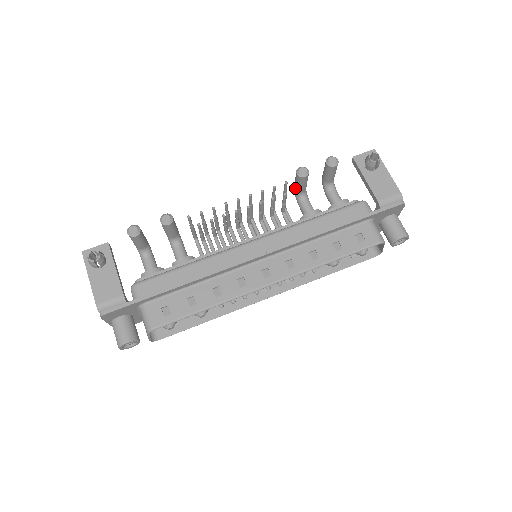
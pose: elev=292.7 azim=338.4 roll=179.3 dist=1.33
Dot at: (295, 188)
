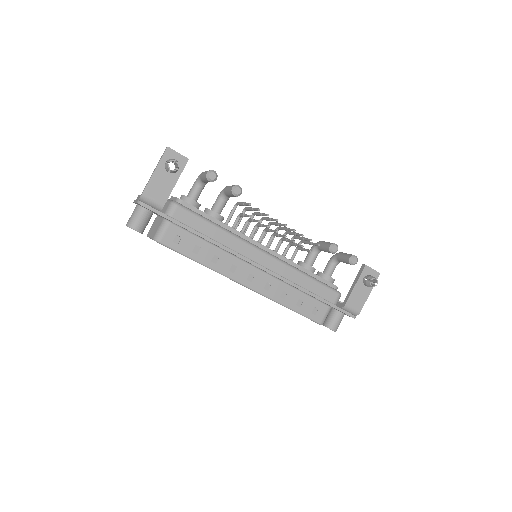
Dot at: (320, 244)
